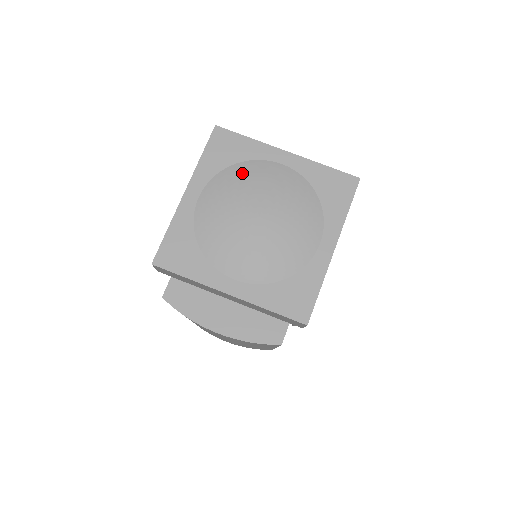
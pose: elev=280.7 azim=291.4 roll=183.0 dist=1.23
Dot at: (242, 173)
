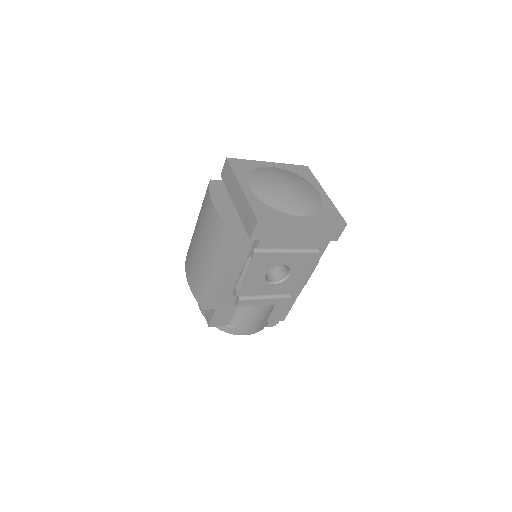
Dot at: (299, 178)
